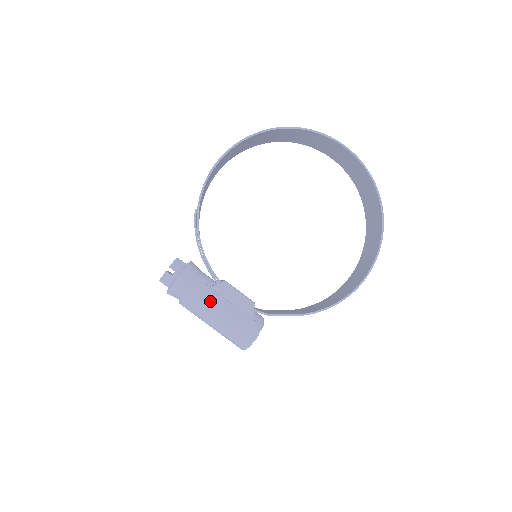
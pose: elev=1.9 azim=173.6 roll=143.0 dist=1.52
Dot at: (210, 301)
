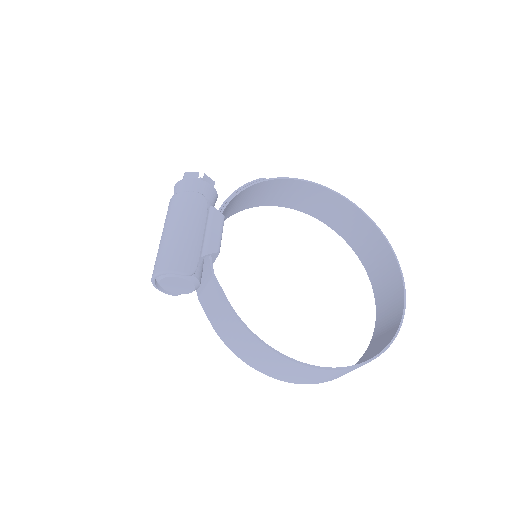
Dot at: (195, 214)
